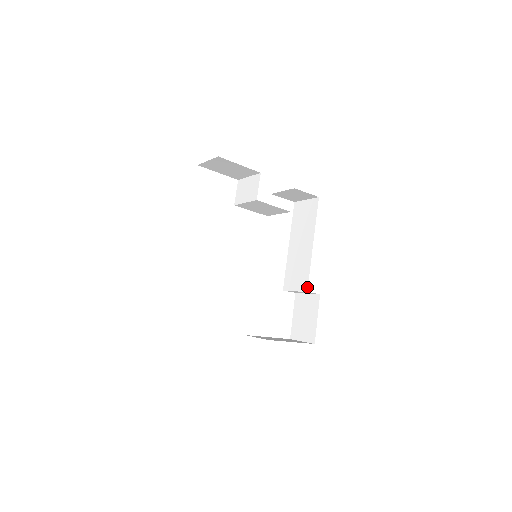
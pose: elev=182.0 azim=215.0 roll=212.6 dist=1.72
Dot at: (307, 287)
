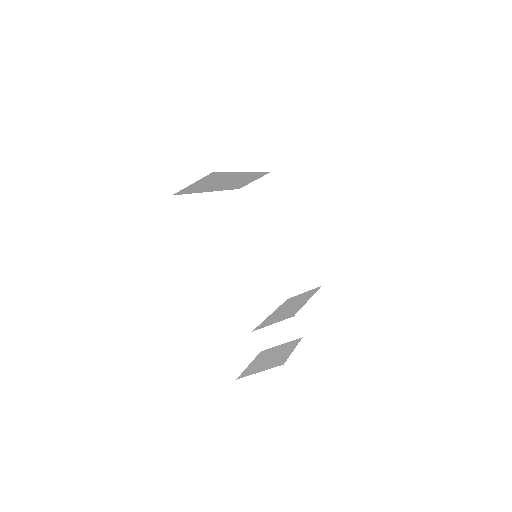
Dot at: (294, 314)
